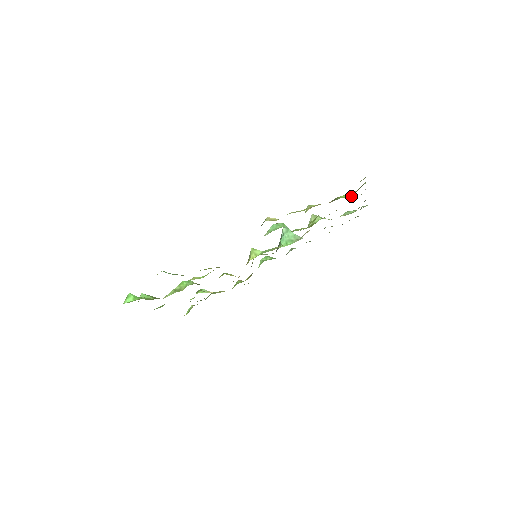
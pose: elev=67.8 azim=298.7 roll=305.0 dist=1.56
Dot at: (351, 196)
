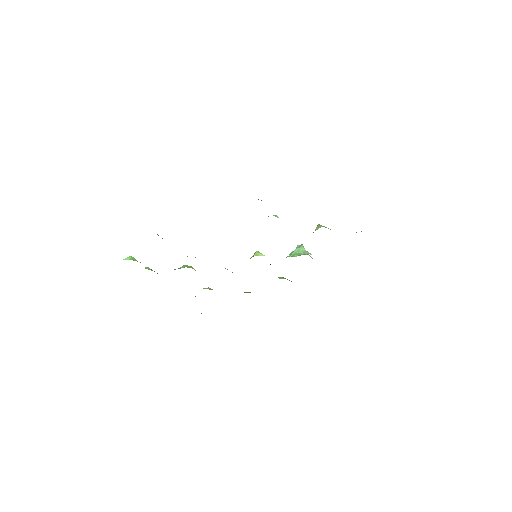
Dot at: occluded
